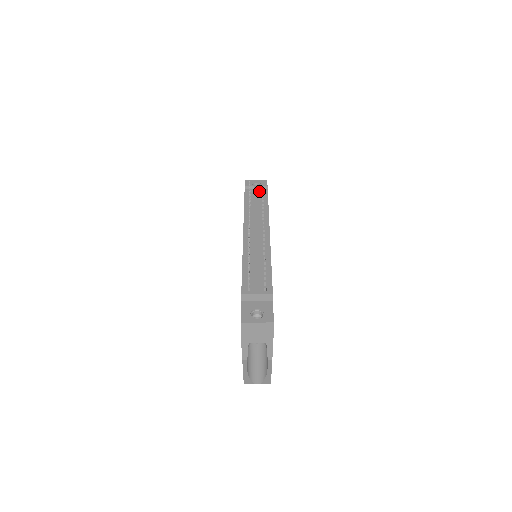
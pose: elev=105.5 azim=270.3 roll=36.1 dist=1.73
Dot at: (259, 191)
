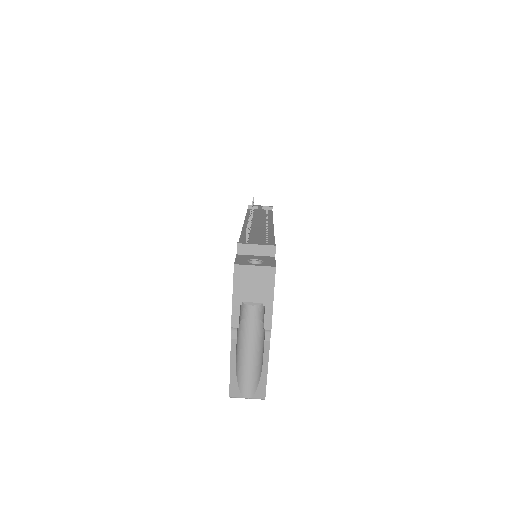
Dot at: (263, 210)
